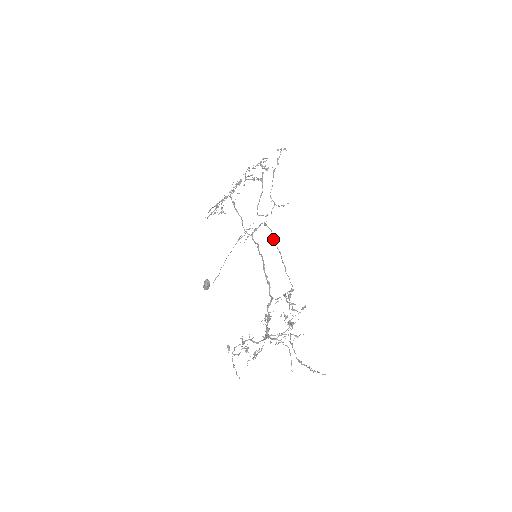
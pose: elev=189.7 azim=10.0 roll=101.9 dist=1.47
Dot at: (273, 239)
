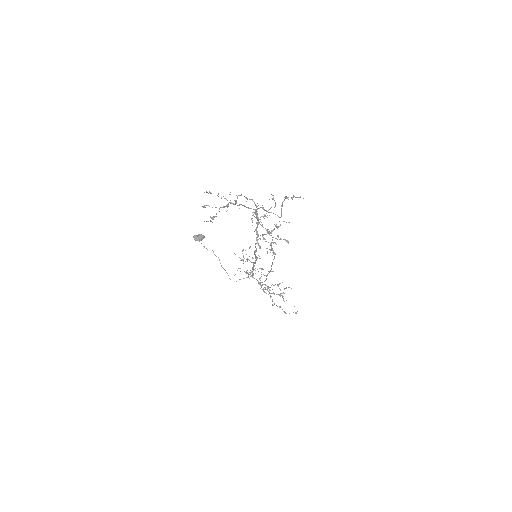
Dot at: occluded
